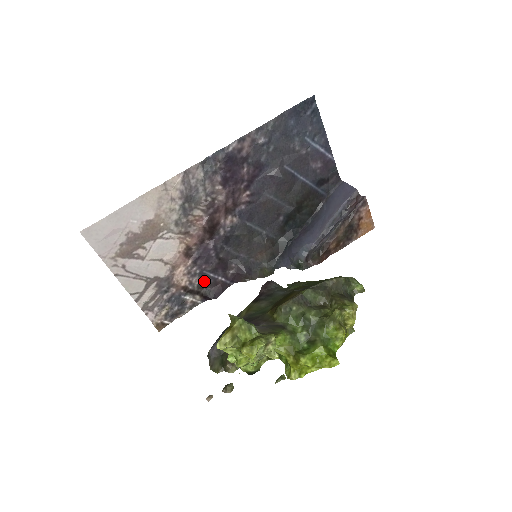
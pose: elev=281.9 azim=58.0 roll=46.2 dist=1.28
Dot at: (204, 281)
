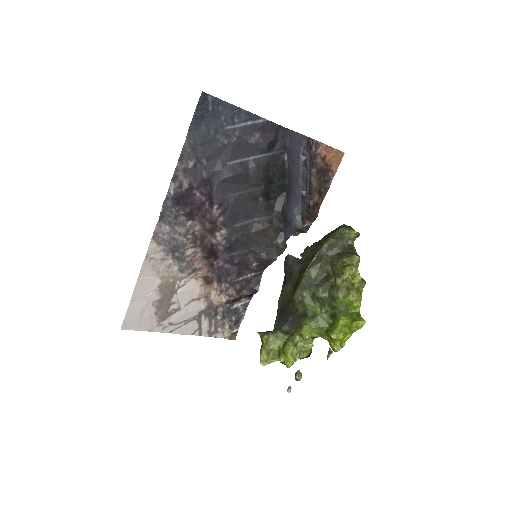
Dot at: (239, 287)
